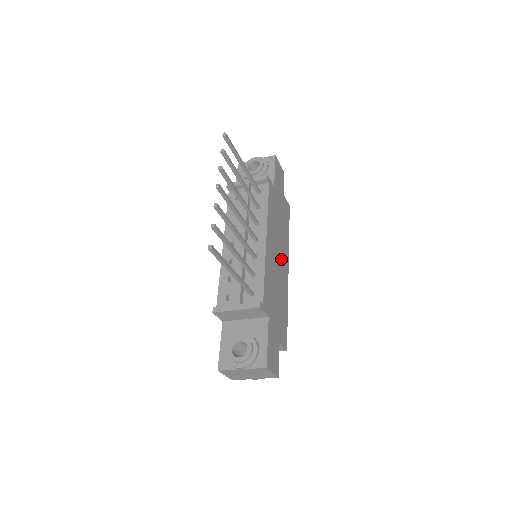
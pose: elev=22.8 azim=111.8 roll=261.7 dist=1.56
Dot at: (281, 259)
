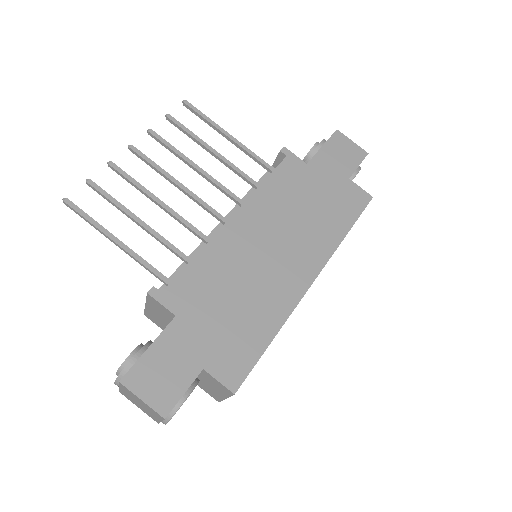
Dot at: (286, 257)
